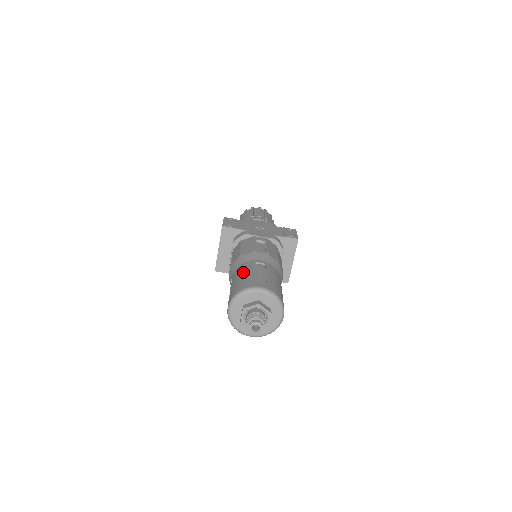
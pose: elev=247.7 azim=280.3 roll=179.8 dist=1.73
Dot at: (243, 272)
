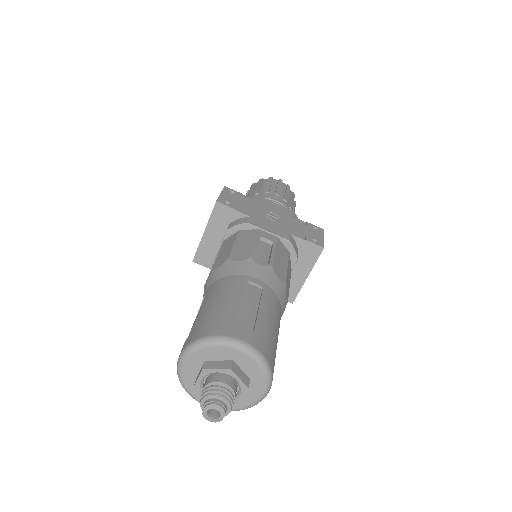
Dot at: (222, 295)
